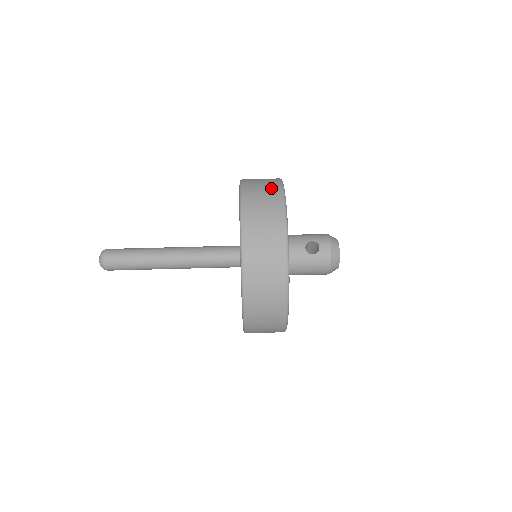
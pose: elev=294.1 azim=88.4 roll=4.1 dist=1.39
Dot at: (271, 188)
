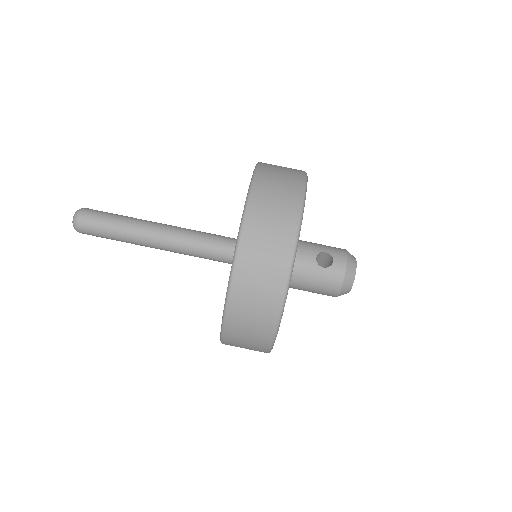
Dot at: (292, 175)
